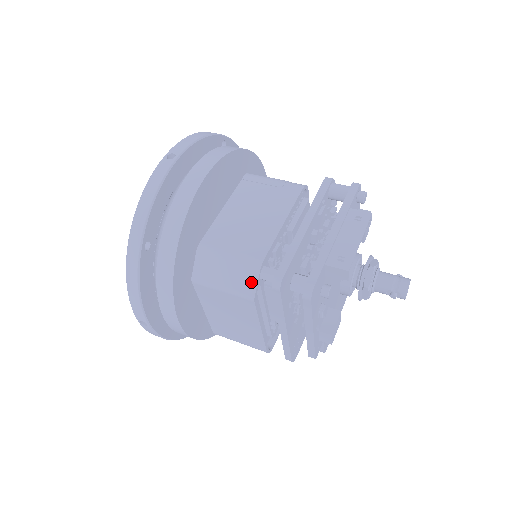
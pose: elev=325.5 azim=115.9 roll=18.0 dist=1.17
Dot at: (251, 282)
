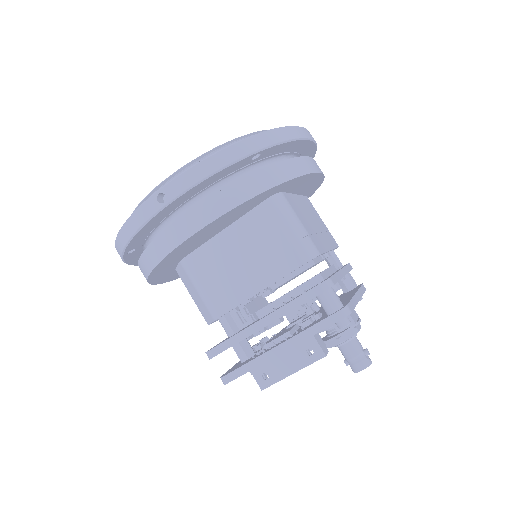
Dot at: (208, 318)
